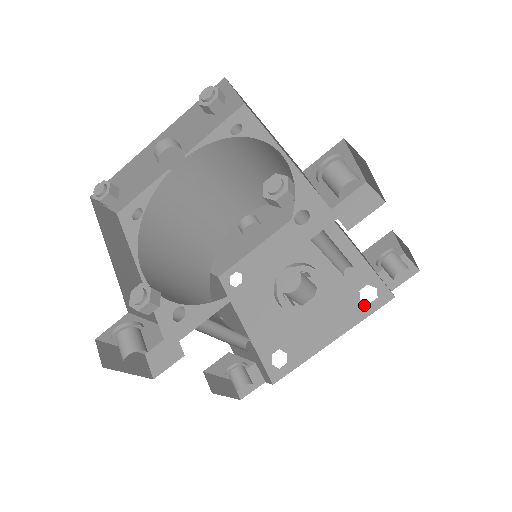
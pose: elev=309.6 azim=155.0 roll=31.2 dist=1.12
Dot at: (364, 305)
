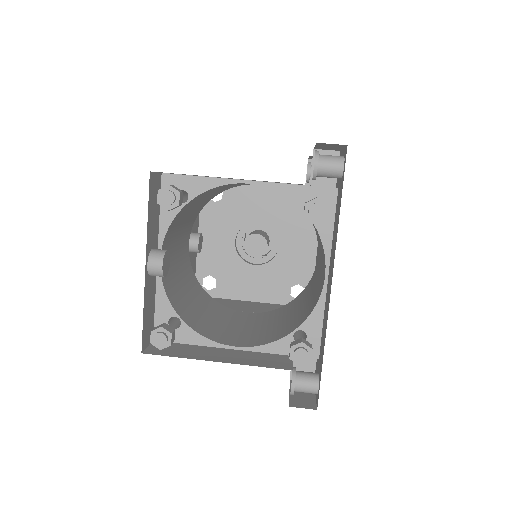
Dot at: occluded
